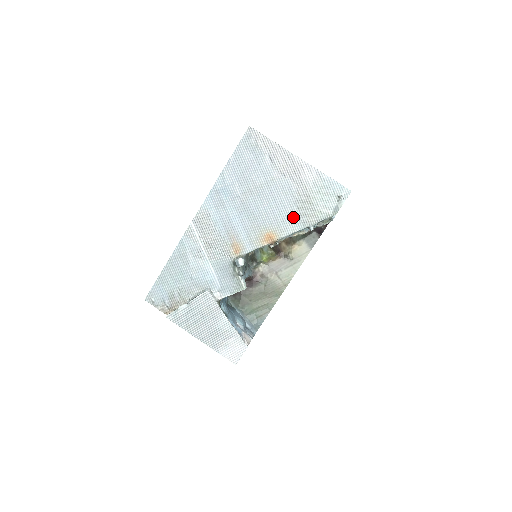
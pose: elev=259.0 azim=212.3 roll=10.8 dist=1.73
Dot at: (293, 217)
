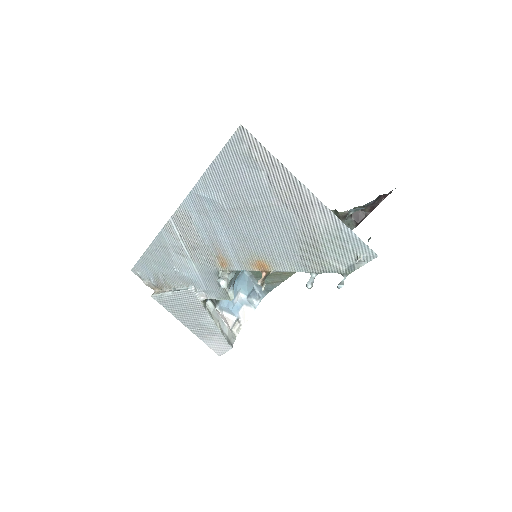
Dot at: (293, 256)
